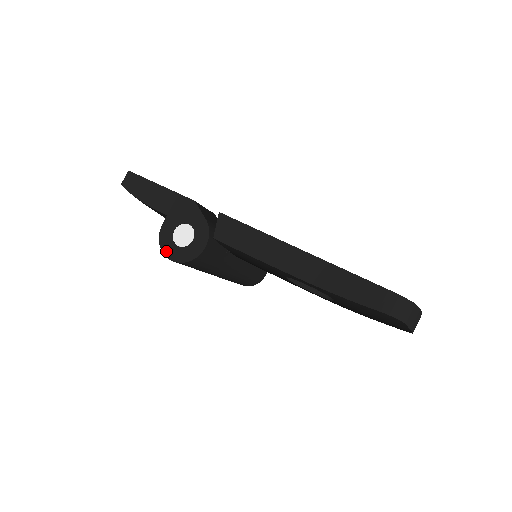
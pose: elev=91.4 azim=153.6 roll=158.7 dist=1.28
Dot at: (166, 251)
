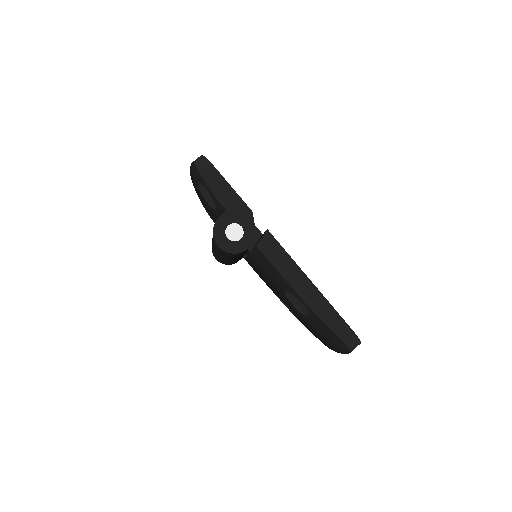
Dot at: (217, 237)
